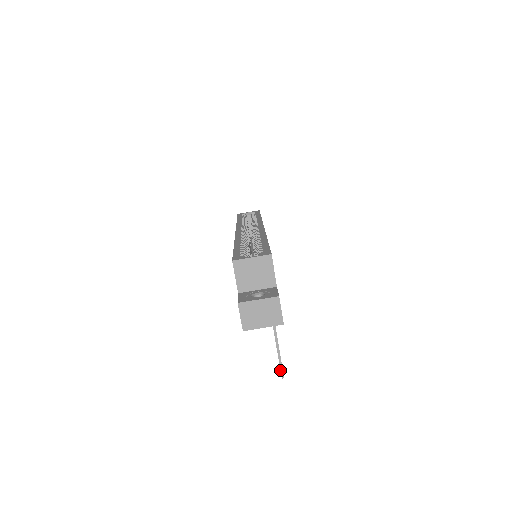
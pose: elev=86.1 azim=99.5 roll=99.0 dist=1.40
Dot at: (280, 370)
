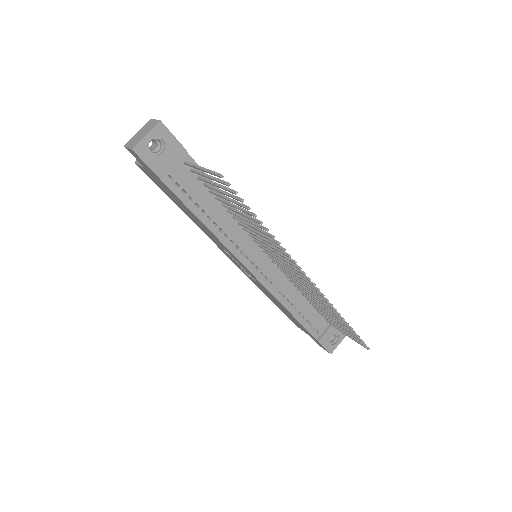
Dot at: (215, 175)
